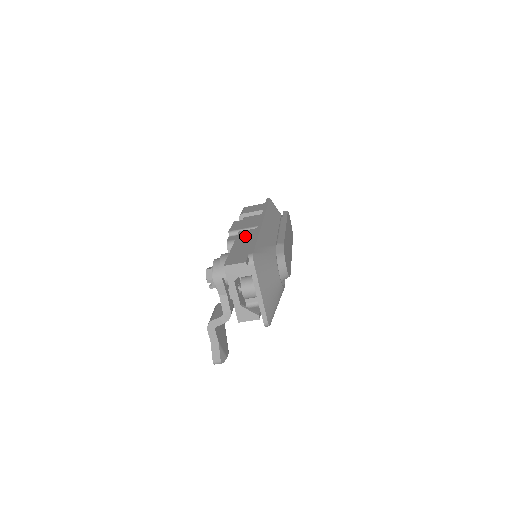
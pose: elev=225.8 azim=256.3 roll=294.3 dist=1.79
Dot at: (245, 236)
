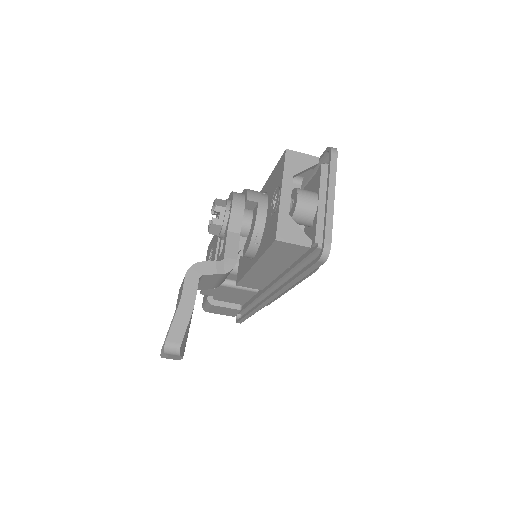
Dot at: occluded
